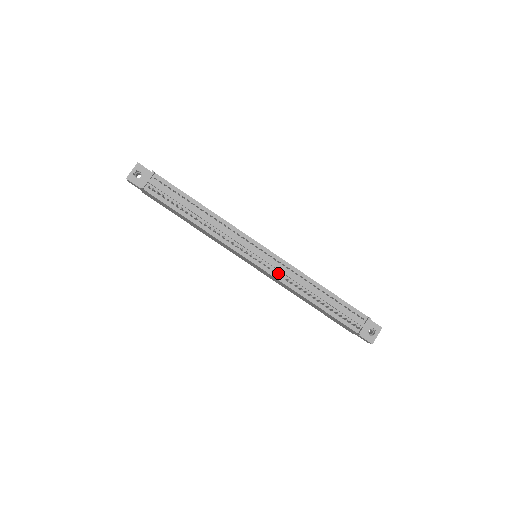
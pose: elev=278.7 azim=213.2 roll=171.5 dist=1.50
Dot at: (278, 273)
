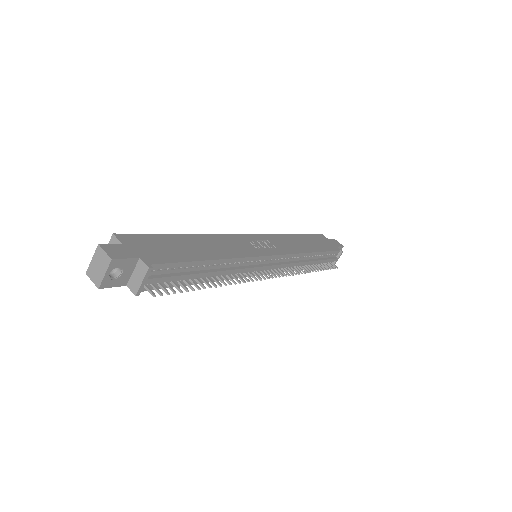
Dot at: (288, 275)
